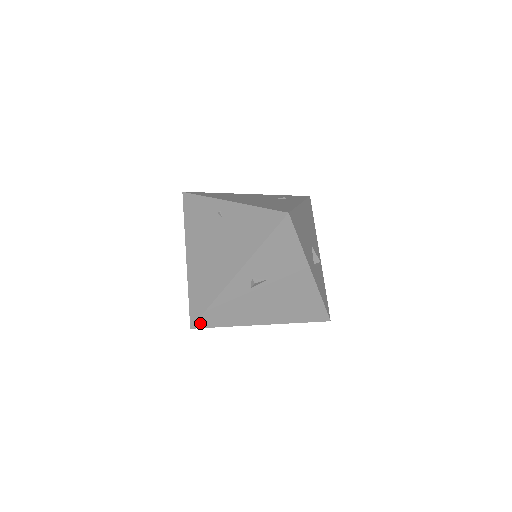
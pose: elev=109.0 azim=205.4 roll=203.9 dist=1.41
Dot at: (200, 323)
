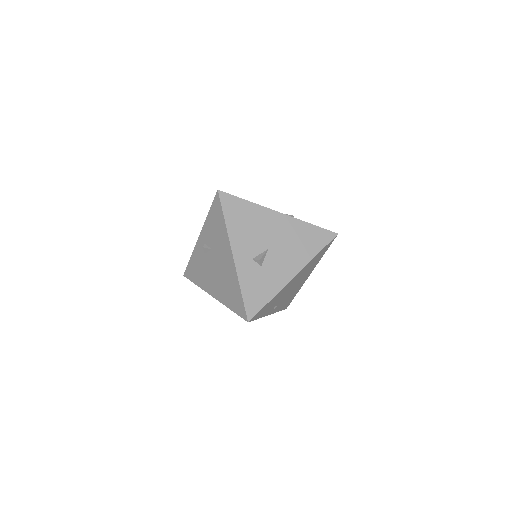
Dot at: (187, 273)
